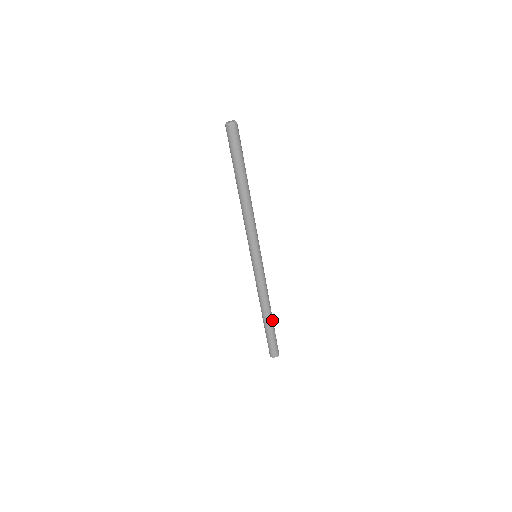
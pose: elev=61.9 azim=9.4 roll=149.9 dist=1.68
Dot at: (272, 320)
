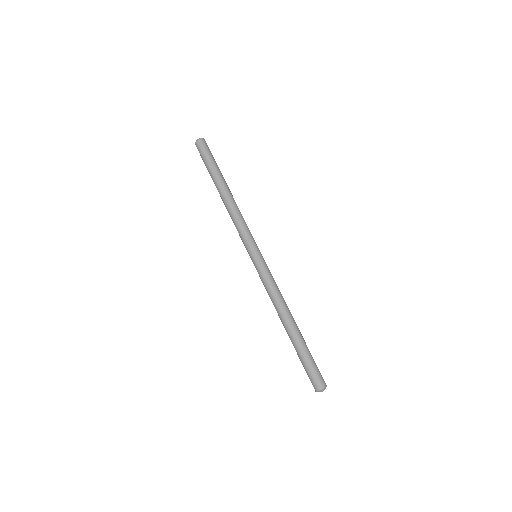
Dot at: (300, 333)
